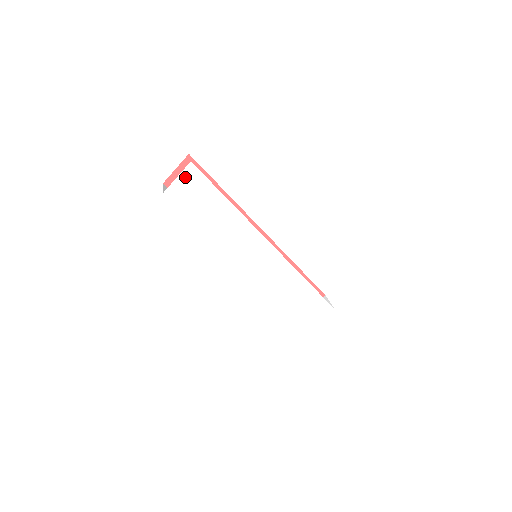
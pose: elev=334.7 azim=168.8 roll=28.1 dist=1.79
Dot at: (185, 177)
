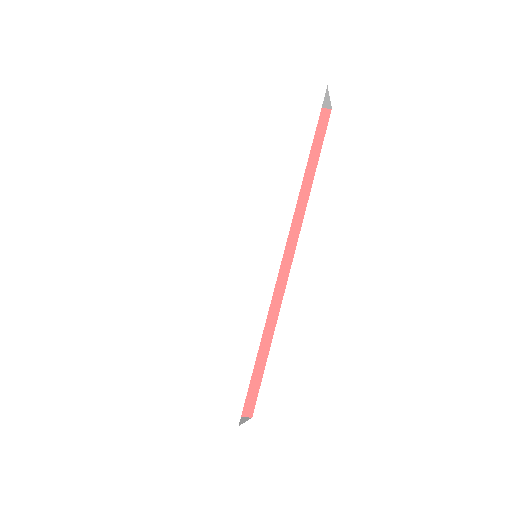
Dot at: (305, 92)
